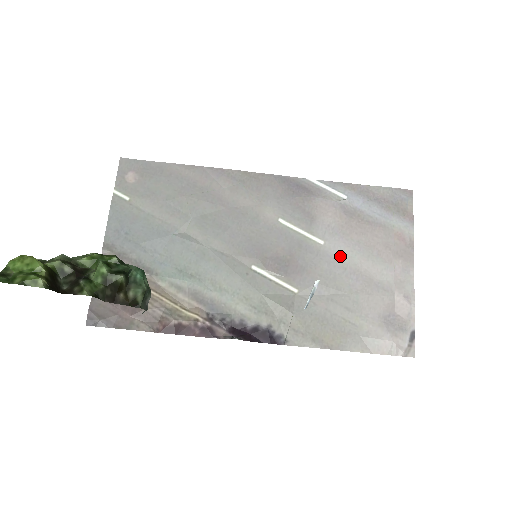
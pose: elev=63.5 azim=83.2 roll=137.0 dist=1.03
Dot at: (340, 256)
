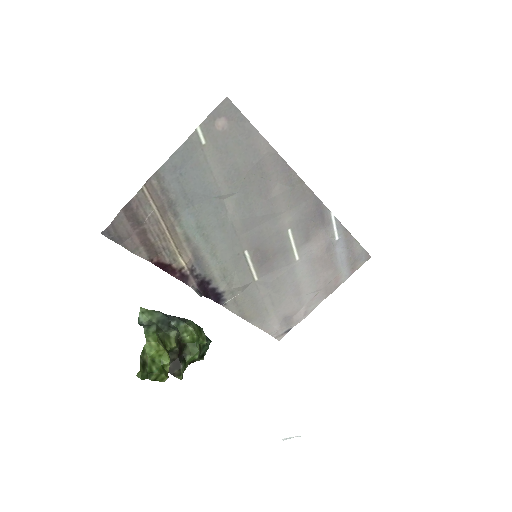
Dot at: (298, 273)
